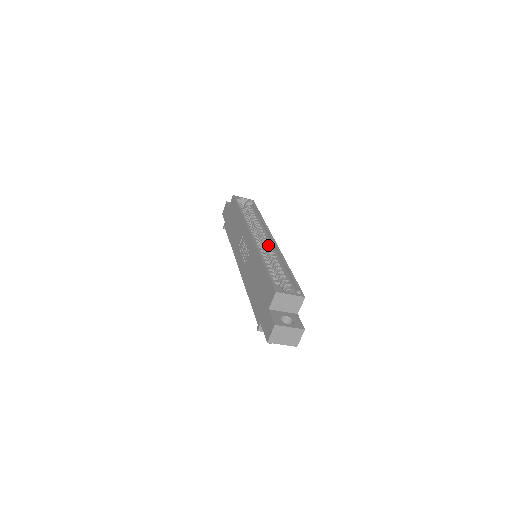
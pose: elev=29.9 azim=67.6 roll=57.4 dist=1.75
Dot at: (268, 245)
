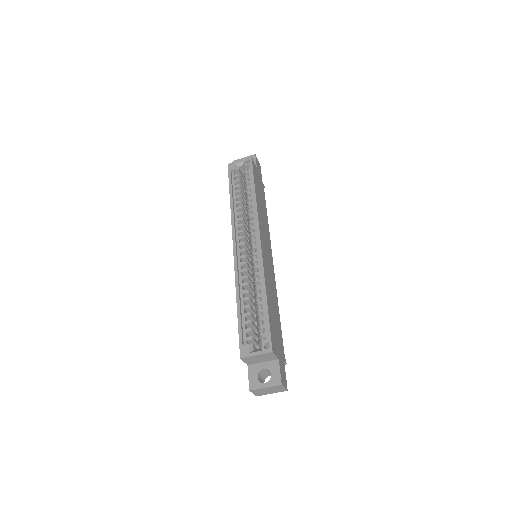
Dot at: (253, 255)
